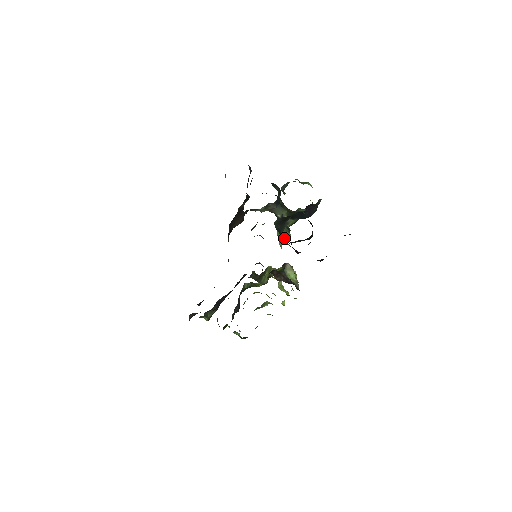
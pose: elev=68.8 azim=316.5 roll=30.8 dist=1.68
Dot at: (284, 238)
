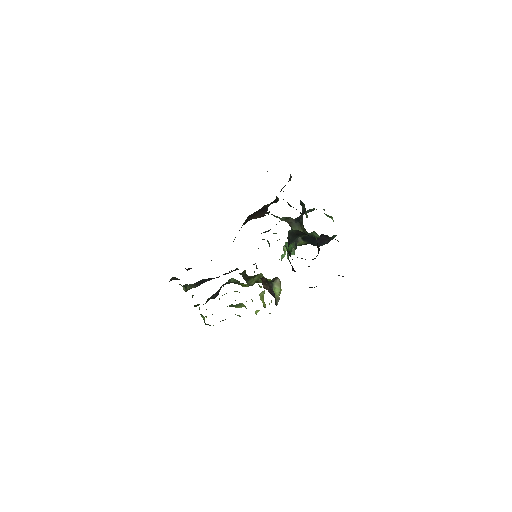
Dot at: occluded
